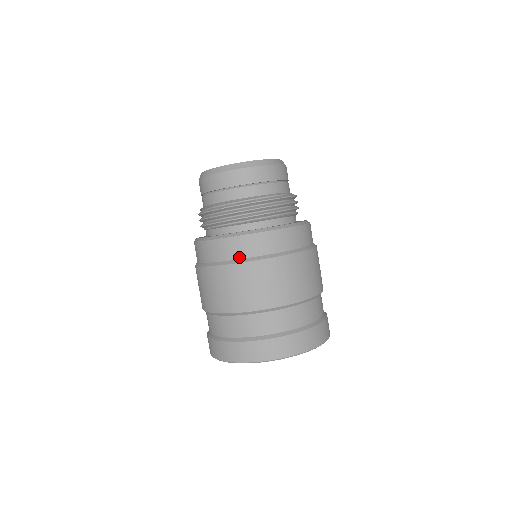
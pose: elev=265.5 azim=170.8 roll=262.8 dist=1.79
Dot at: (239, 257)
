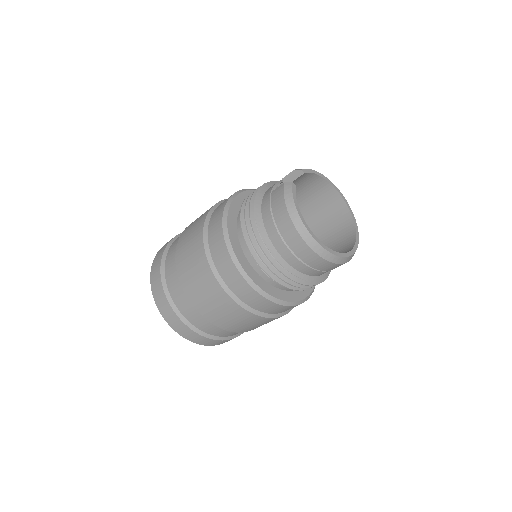
Dot at: occluded
